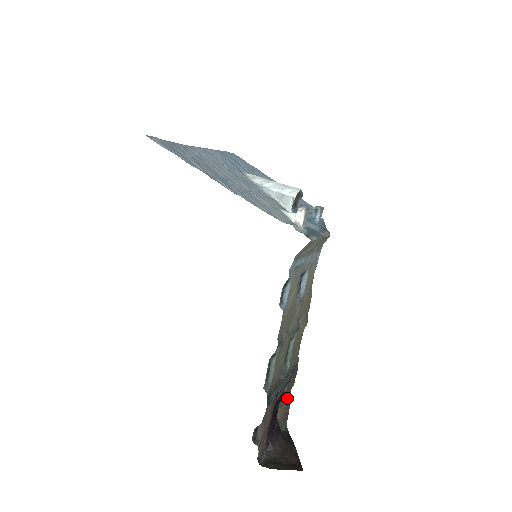
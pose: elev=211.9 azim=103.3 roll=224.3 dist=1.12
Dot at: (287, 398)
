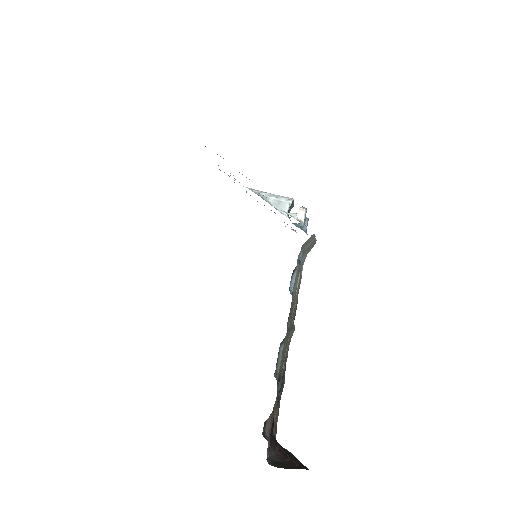
Dot at: (278, 406)
